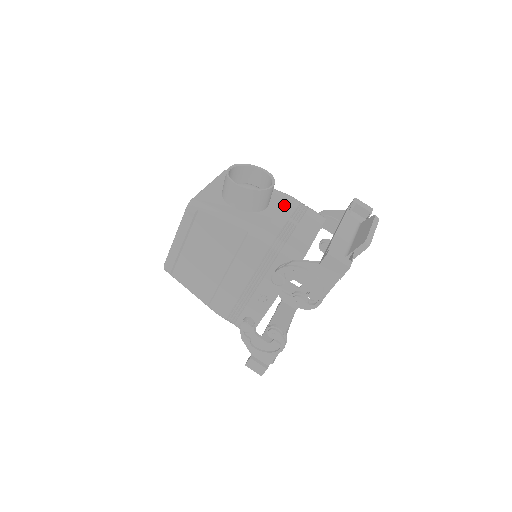
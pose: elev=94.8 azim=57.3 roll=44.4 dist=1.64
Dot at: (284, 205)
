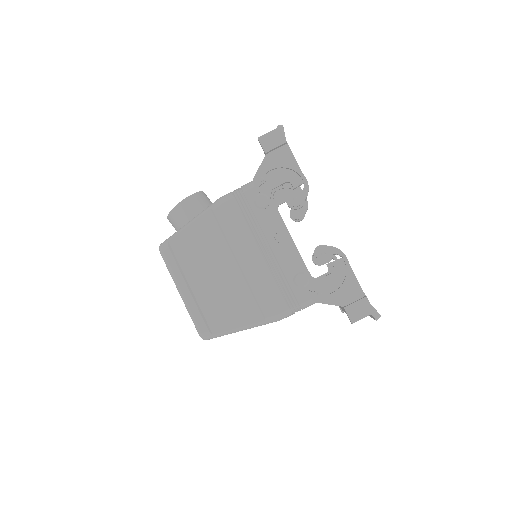
Dot at: occluded
